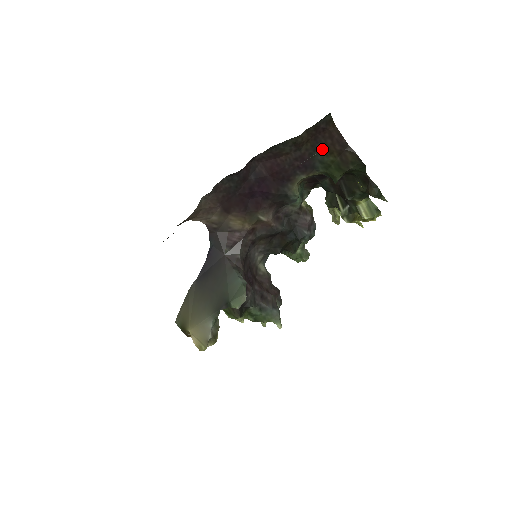
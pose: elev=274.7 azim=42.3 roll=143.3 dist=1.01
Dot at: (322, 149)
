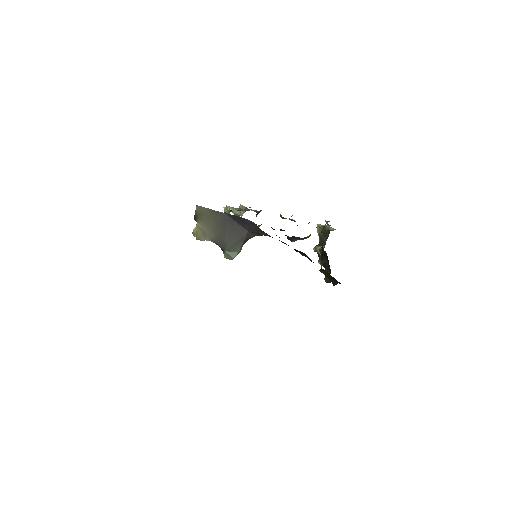
Dot at: (329, 274)
